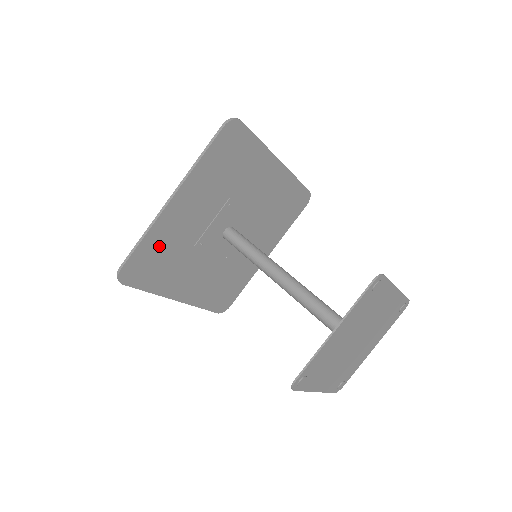
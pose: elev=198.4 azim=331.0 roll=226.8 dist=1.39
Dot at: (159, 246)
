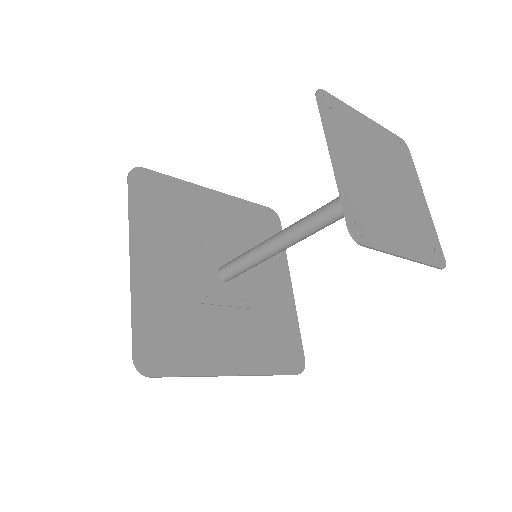
Dot at: (159, 315)
